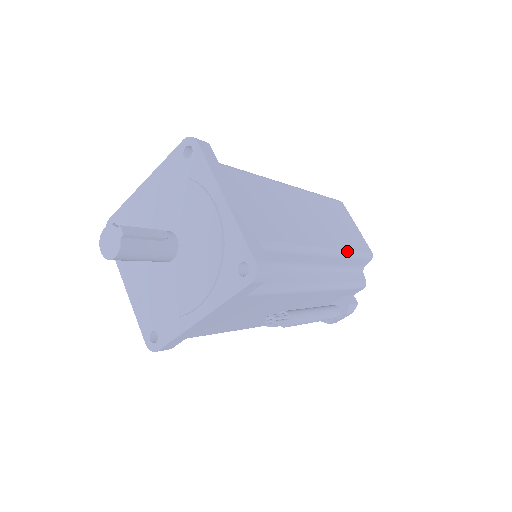
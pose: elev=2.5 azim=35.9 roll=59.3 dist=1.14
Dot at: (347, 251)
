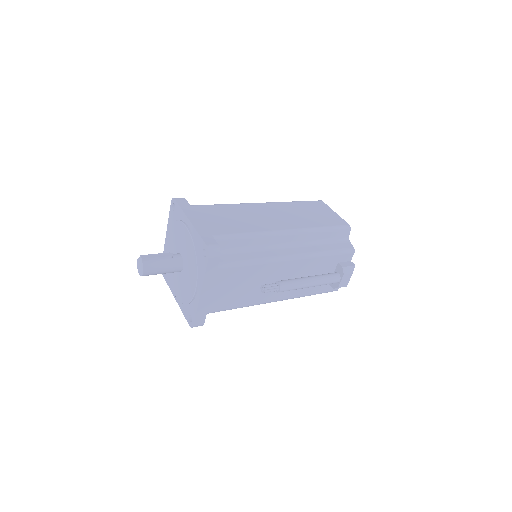
Dot at: (313, 228)
